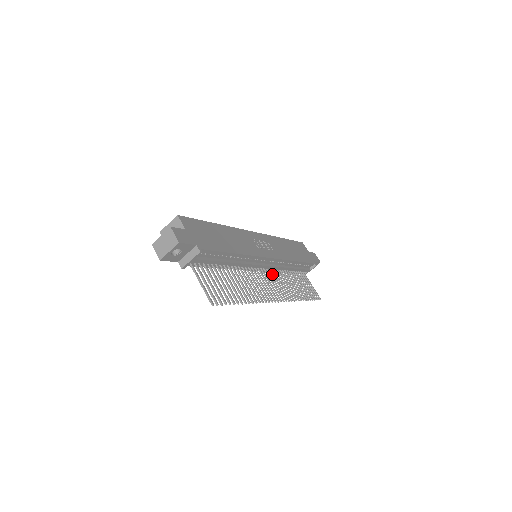
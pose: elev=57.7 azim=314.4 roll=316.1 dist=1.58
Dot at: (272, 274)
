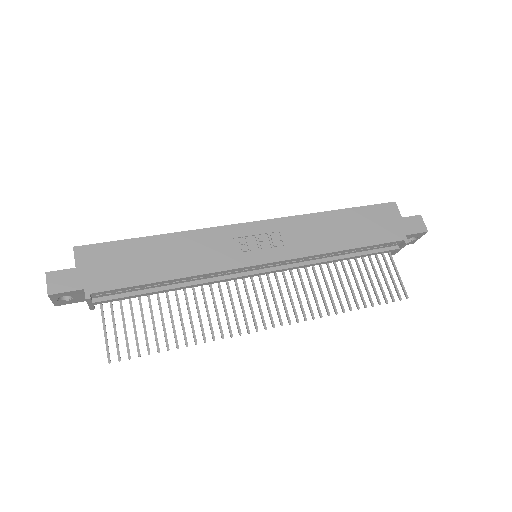
Dot at: (291, 276)
